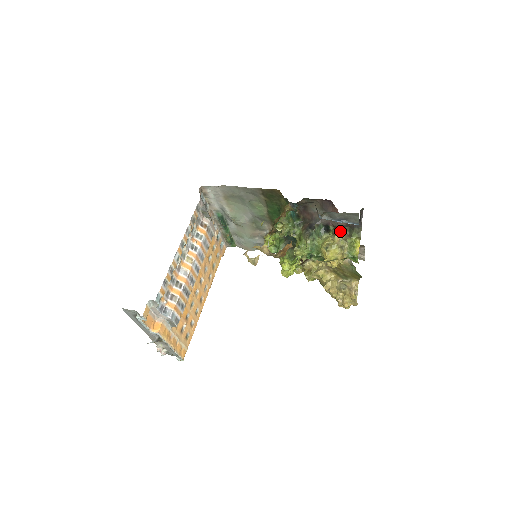
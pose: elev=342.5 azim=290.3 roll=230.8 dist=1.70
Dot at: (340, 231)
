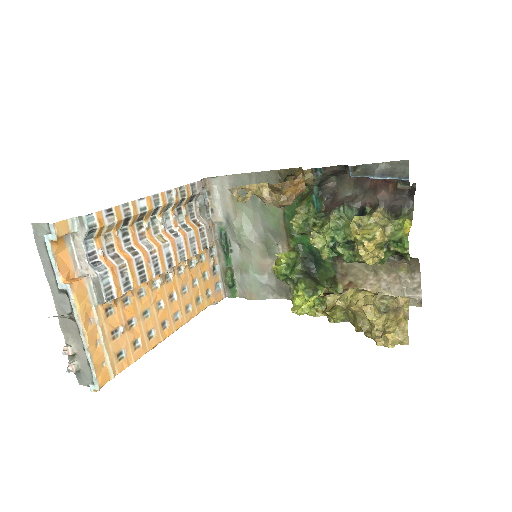
Dot at: (381, 210)
